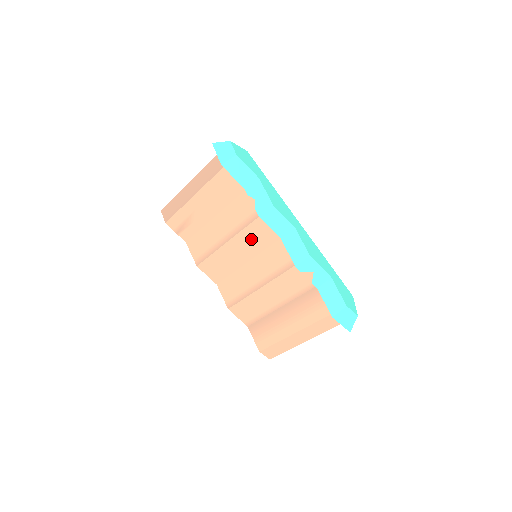
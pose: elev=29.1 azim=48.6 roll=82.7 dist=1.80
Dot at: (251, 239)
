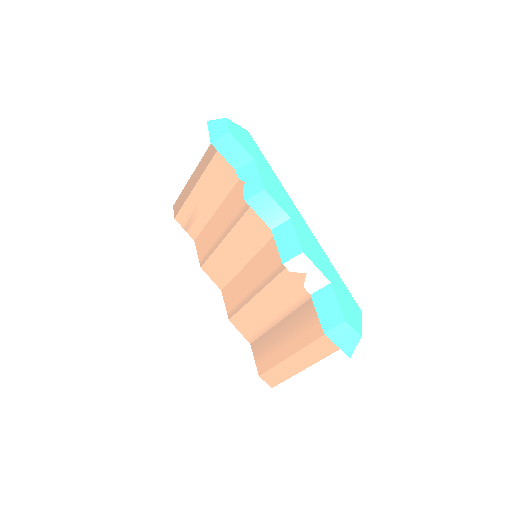
Dot at: (247, 234)
